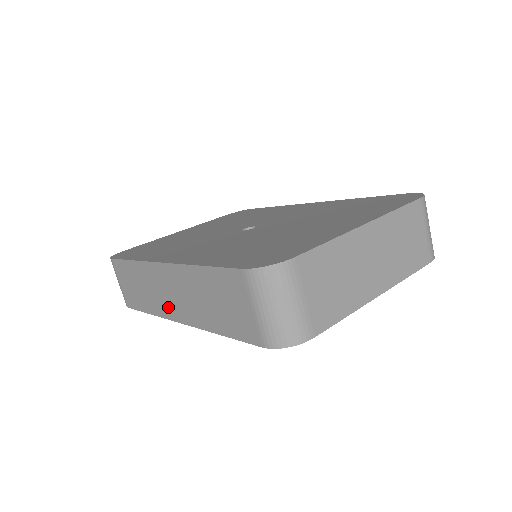
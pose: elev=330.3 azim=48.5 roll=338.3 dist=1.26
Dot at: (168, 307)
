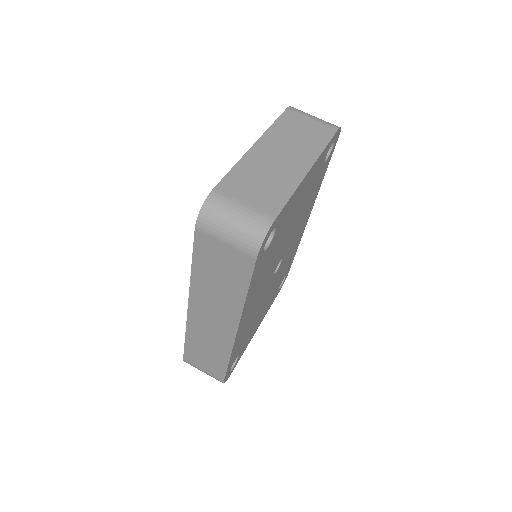
Dot at: (223, 333)
